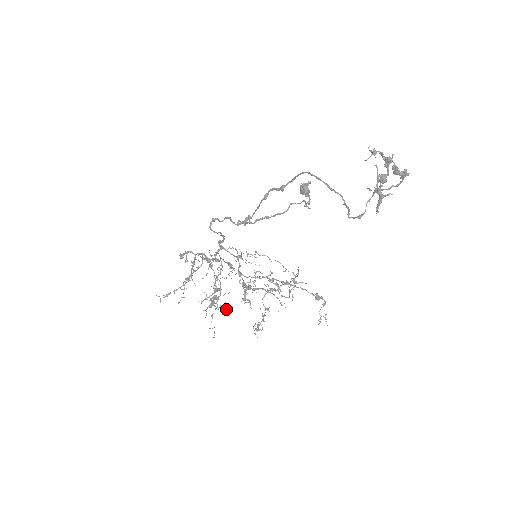
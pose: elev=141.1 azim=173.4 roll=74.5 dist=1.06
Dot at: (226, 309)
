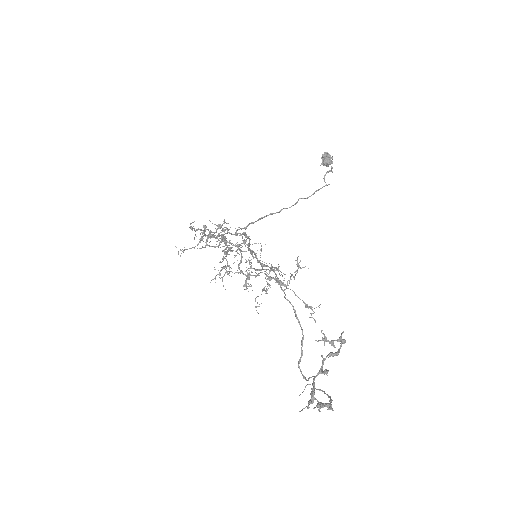
Dot at: (244, 244)
